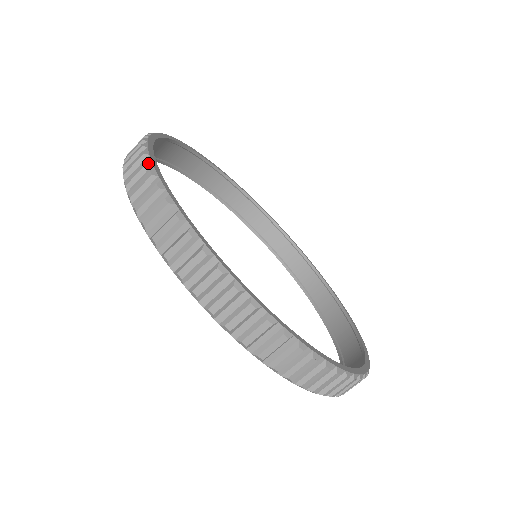
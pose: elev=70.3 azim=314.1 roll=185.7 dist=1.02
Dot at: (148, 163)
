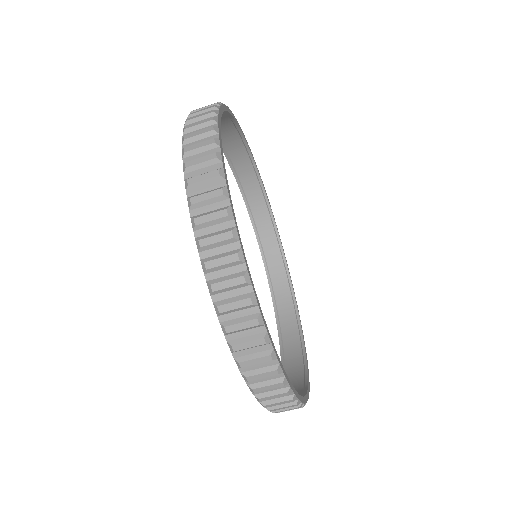
Dot at: (215, 112)
